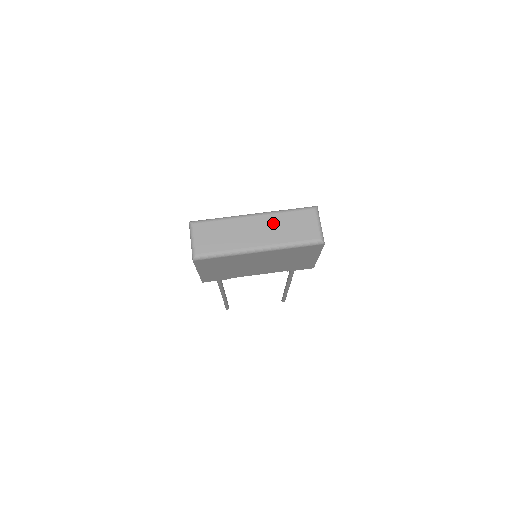
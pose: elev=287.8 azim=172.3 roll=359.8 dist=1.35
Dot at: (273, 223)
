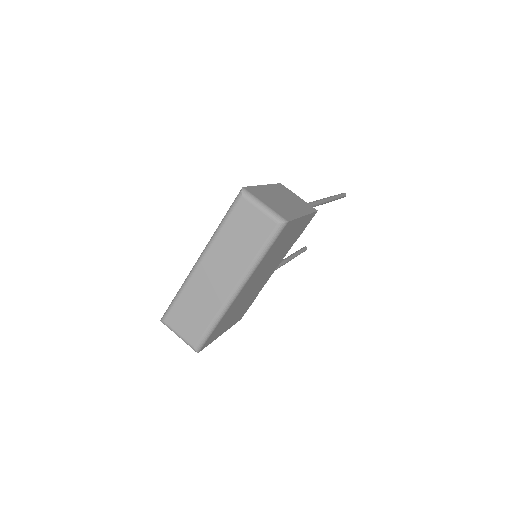
Dot at: (222, 253)
